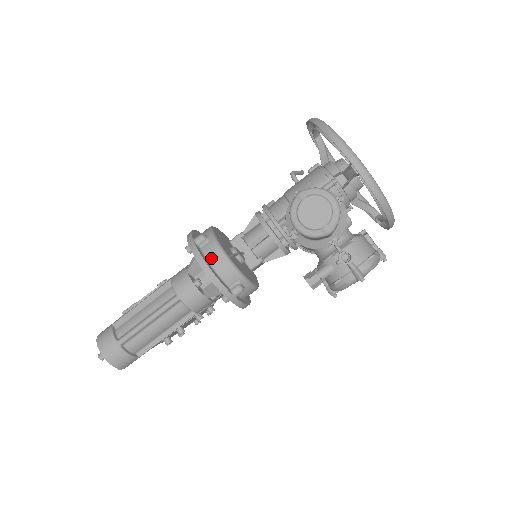
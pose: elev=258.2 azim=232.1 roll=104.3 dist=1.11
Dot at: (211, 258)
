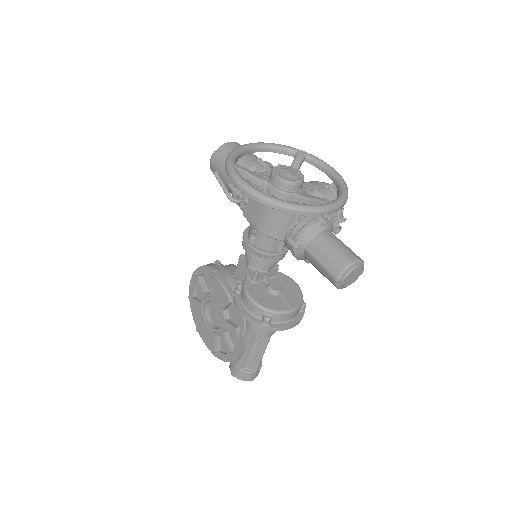
Dot at: (284, 320)
